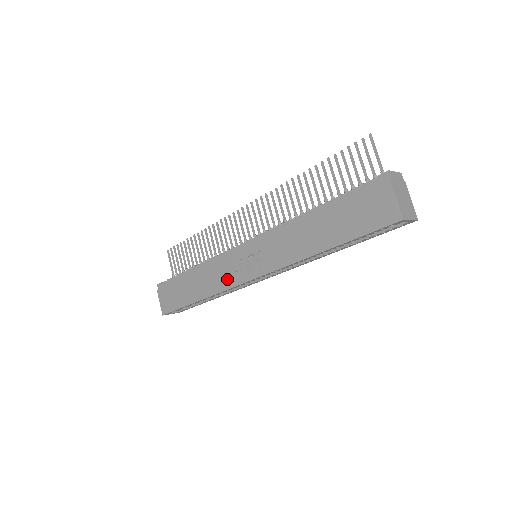
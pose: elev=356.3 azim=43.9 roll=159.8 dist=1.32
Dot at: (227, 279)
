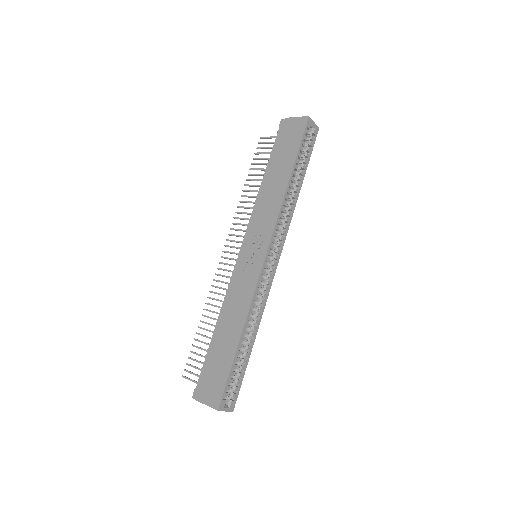
Dot at: (248, 284)
